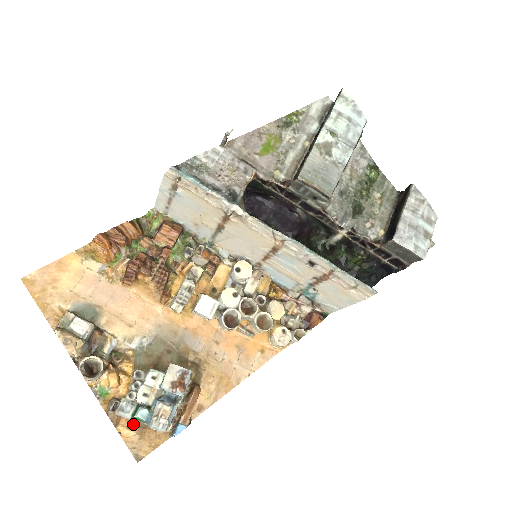
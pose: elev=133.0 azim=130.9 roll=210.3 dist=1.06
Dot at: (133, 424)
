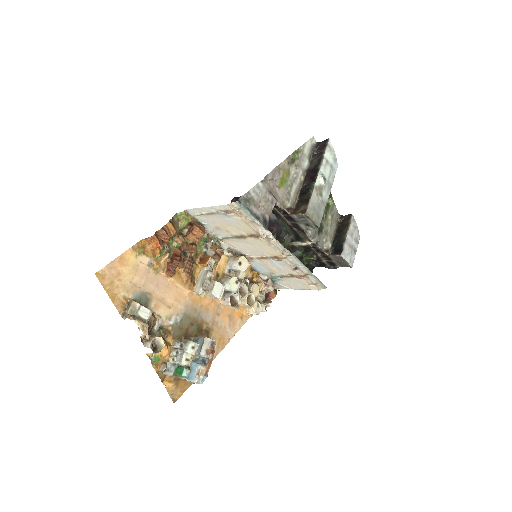
Dot at: (172, 378)
